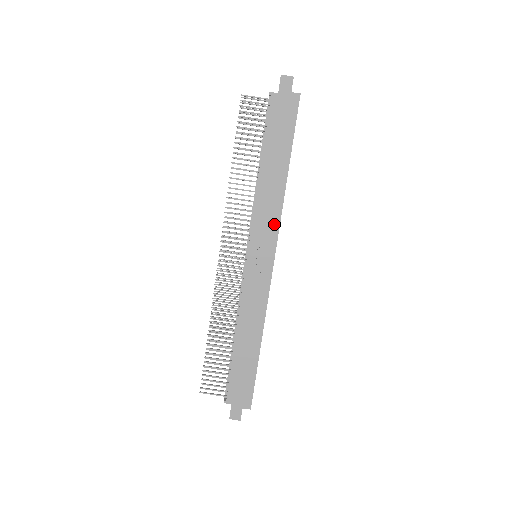
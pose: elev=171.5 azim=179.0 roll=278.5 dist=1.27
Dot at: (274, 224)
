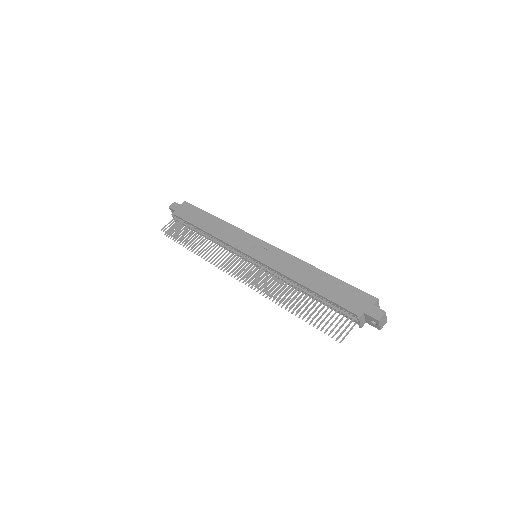
Dot at: (241, 234)
